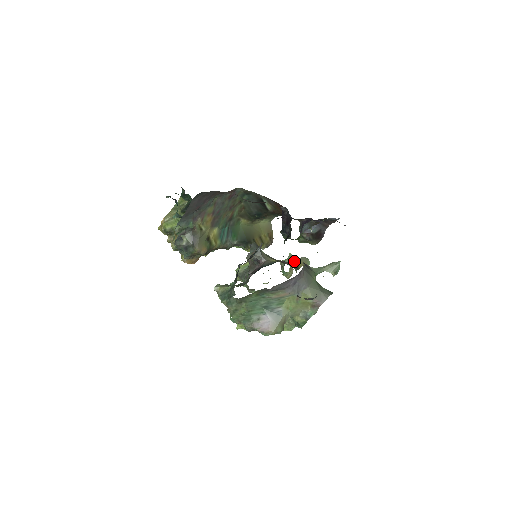
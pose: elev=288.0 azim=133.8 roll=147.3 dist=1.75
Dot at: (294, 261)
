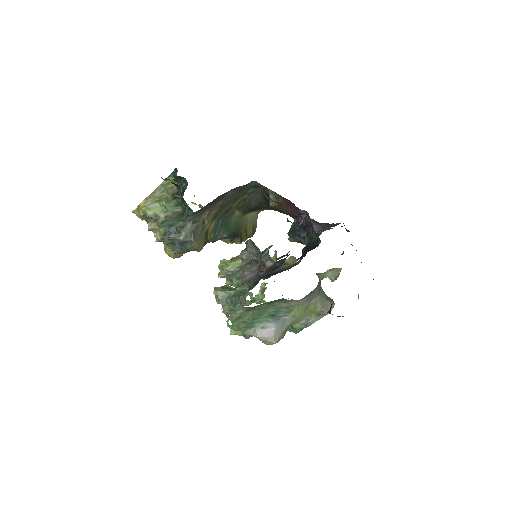
Dot at: (285, 261)
